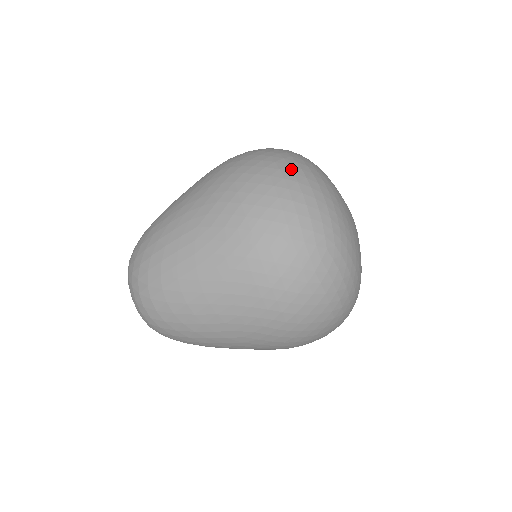
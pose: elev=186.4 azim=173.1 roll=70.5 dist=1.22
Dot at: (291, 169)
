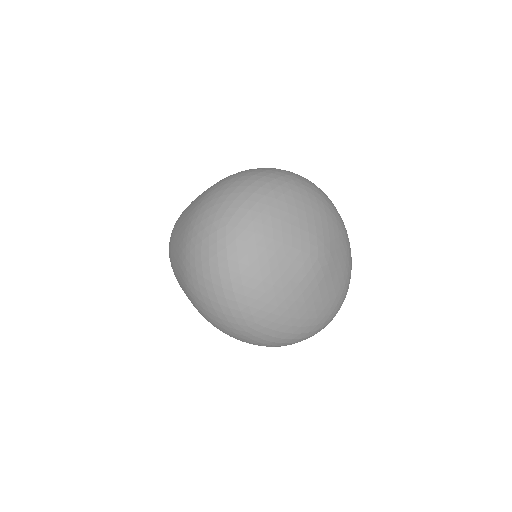
Dot at: (268, 175)
